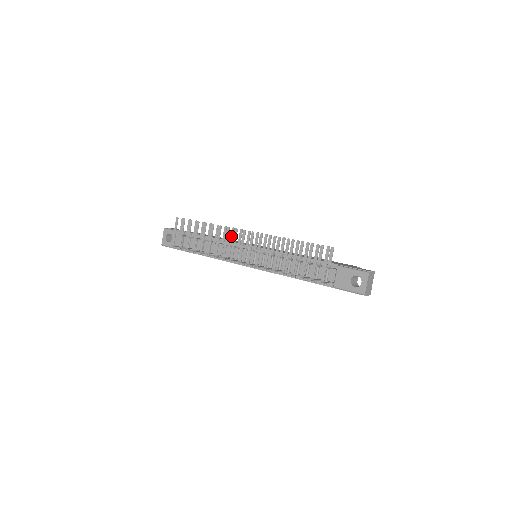
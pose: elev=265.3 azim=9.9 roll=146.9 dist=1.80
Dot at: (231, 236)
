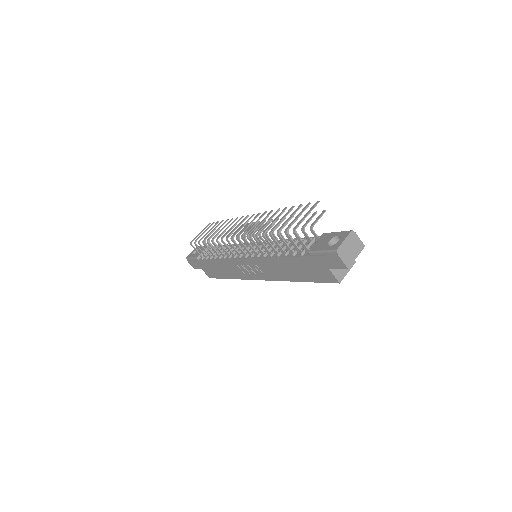
Dot at: (242, 229)
